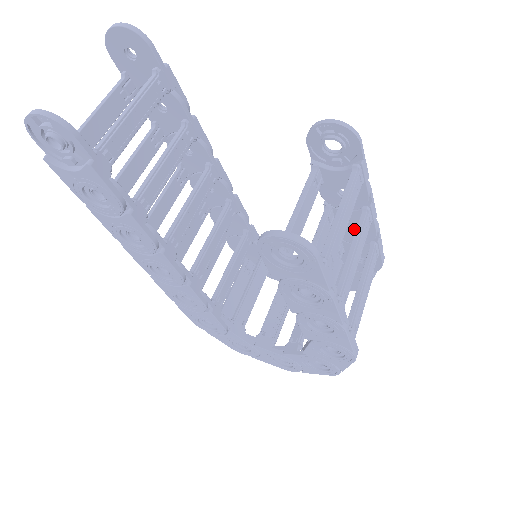
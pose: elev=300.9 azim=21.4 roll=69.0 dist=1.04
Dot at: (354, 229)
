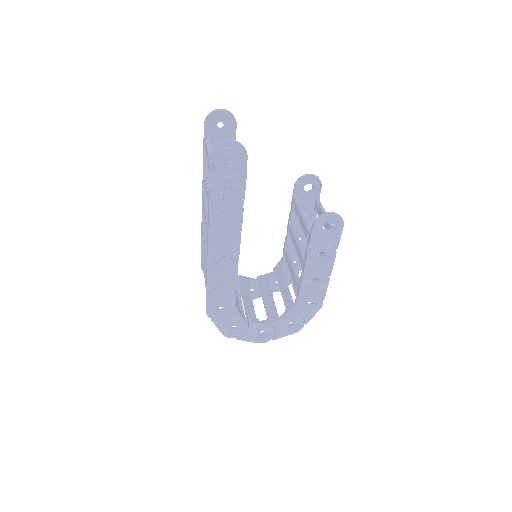
Dot at: occluded
